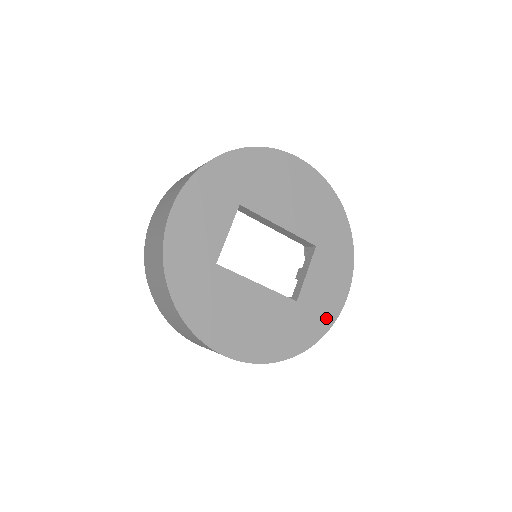
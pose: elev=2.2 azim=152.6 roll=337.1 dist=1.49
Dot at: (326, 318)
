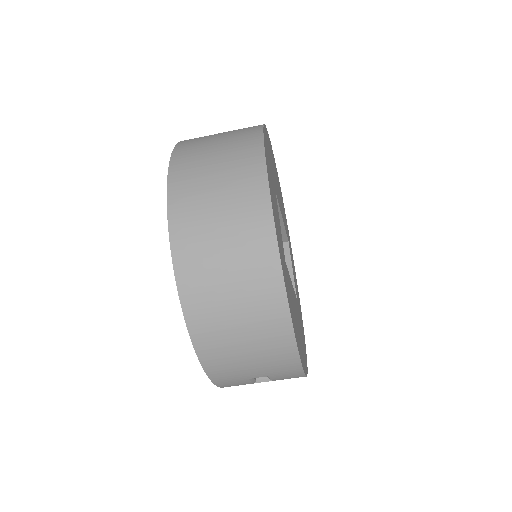
Dot at: (301, 315)
